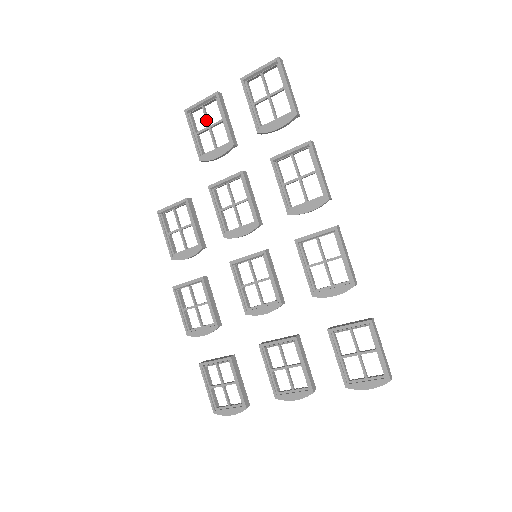
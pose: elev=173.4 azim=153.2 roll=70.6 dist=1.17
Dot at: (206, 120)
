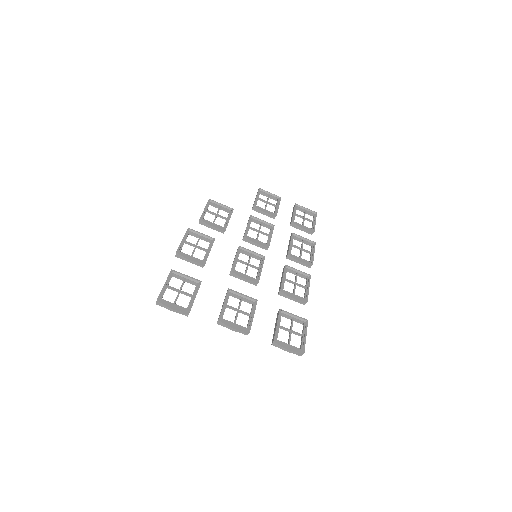
Dot at: (268, 199)
